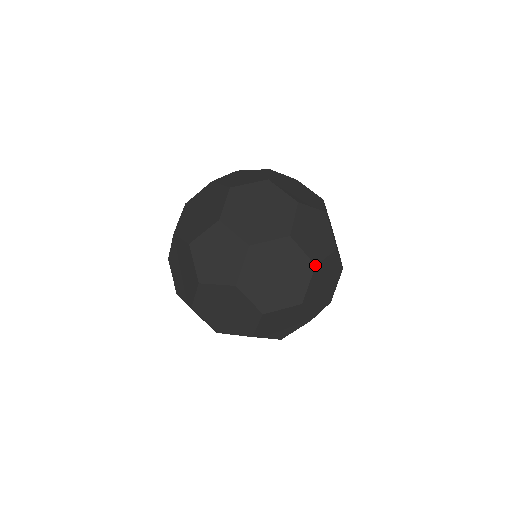
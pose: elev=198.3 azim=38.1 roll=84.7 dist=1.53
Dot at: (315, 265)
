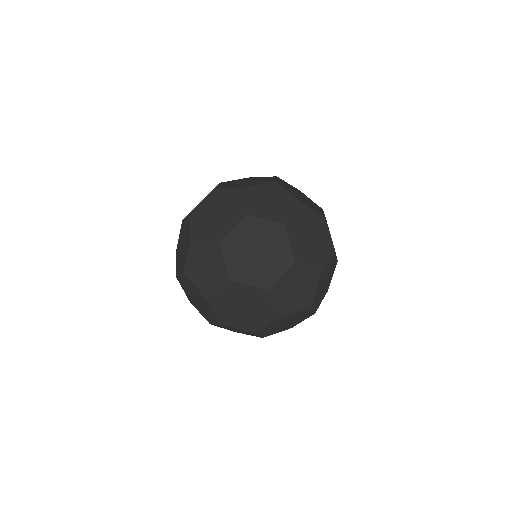
Dot at: (247, 214)
